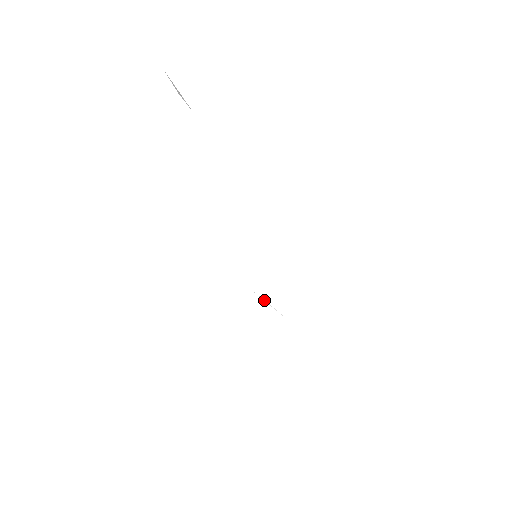
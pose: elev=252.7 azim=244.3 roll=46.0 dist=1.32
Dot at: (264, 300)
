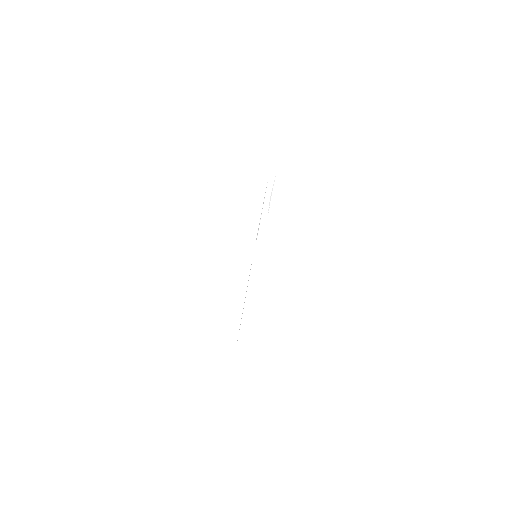
Dot at: occluded
